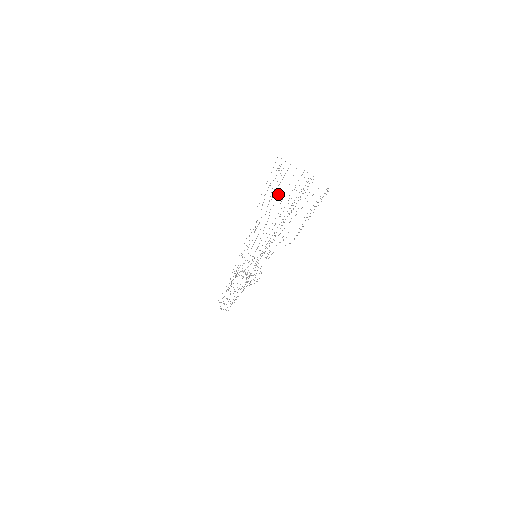
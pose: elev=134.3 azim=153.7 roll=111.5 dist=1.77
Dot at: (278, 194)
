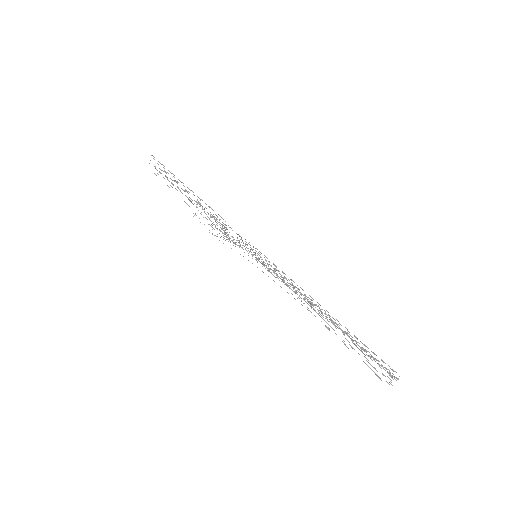
Dot at: occluded
